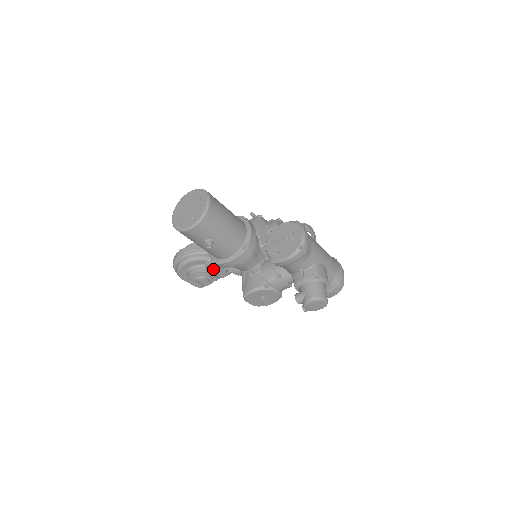
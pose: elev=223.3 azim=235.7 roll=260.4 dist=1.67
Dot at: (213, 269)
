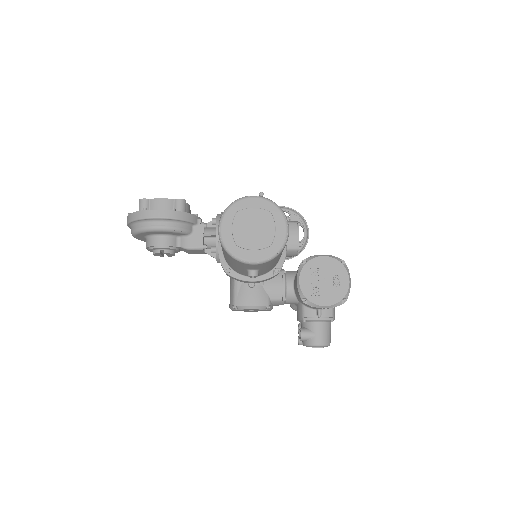
Dot at: (193, 249)
